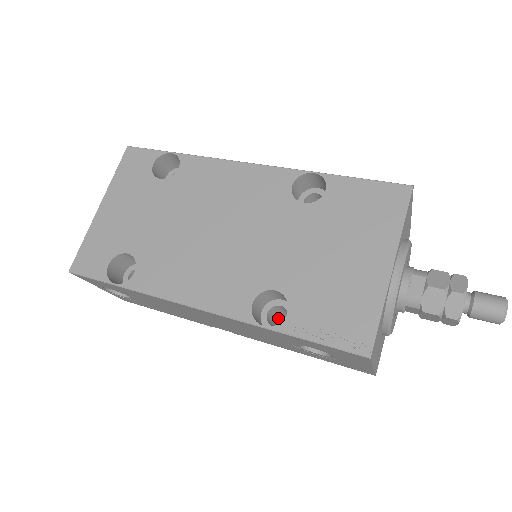
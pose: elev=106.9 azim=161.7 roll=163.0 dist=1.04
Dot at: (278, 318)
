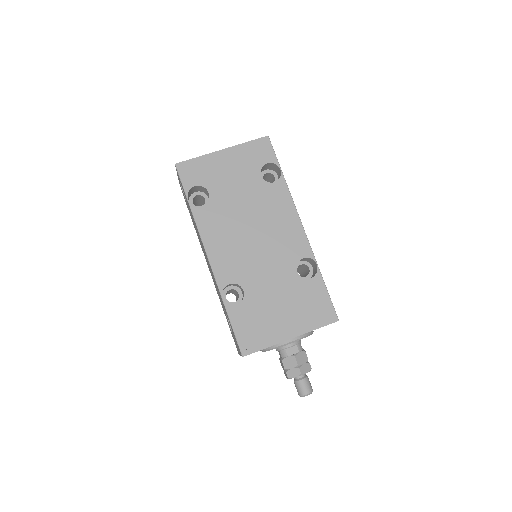
Dot at: (232, 291)
